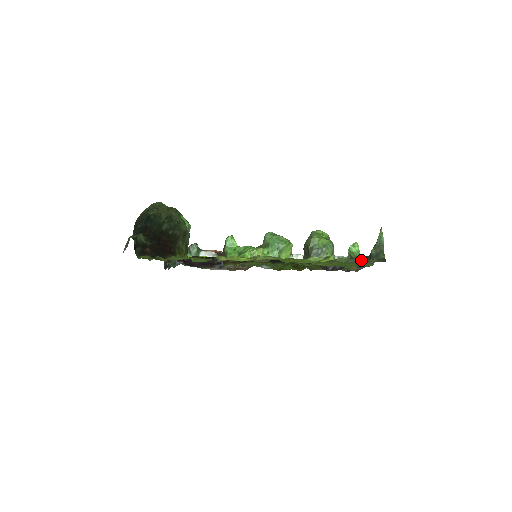
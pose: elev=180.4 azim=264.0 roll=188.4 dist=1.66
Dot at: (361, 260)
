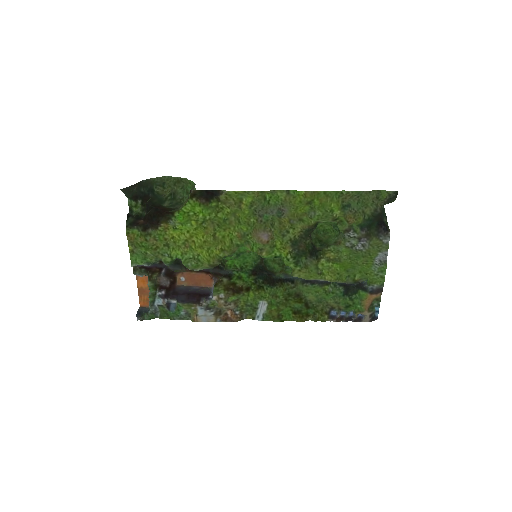
Dot at: (372, 194)
